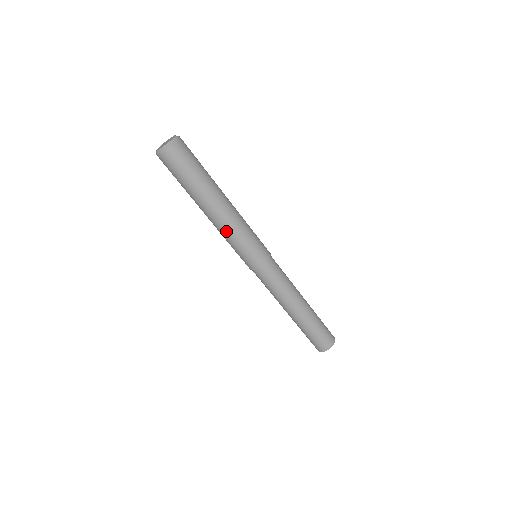
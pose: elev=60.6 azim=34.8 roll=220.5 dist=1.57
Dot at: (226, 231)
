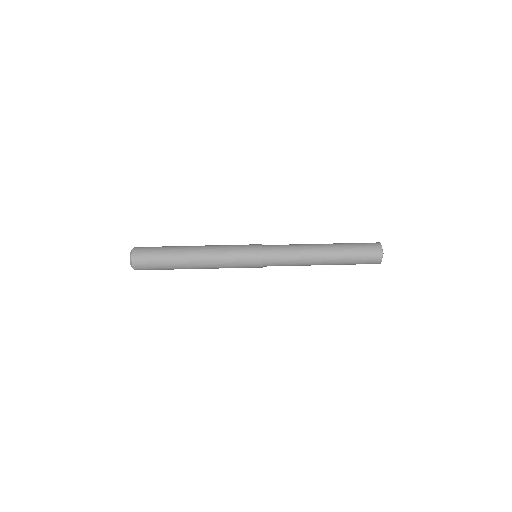
Dot at: (216, 260)
